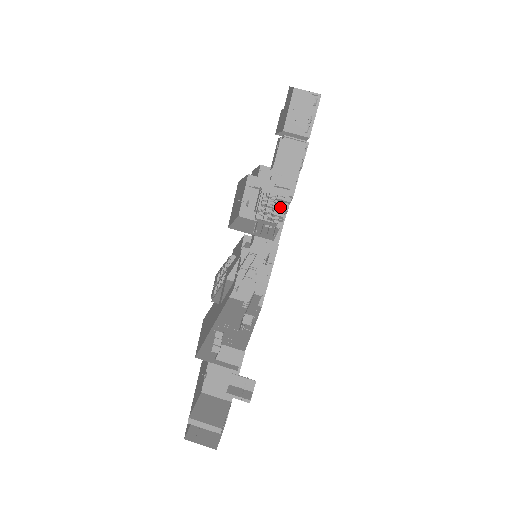
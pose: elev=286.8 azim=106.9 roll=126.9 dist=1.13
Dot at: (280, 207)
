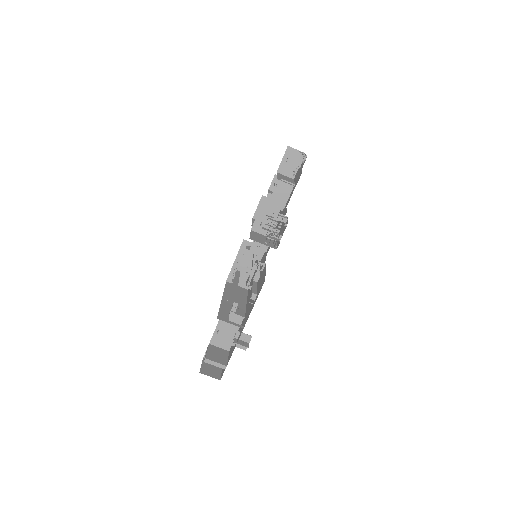
Dot at: (271, 224)
